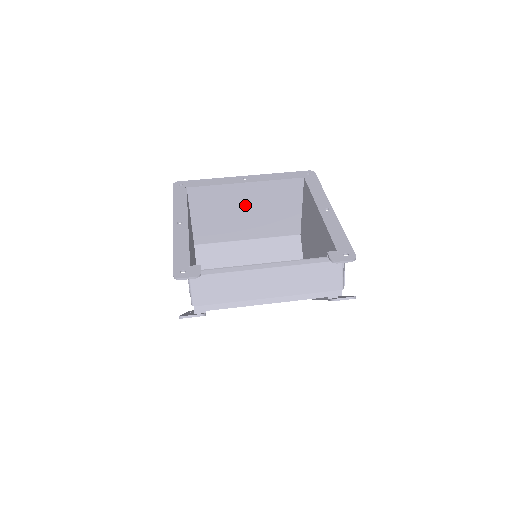
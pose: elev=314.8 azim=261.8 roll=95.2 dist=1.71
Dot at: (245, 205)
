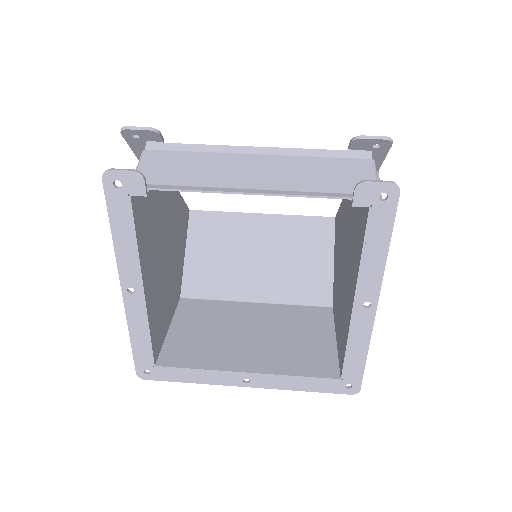
Dot at: (257, 246)
